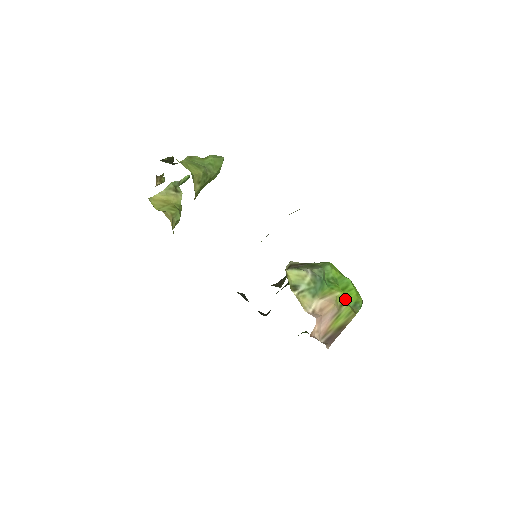
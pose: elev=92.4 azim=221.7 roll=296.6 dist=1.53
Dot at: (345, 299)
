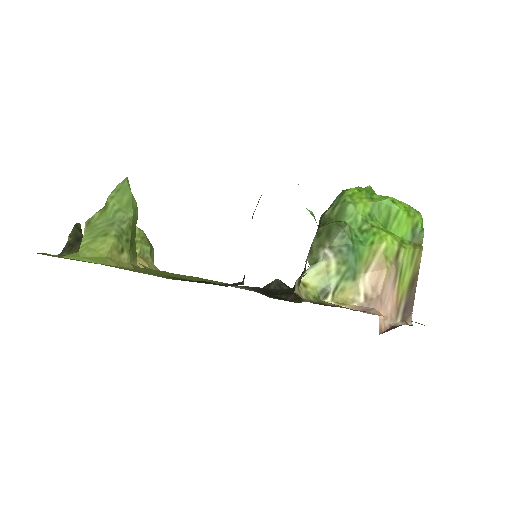
Dot at: (396, 243)
